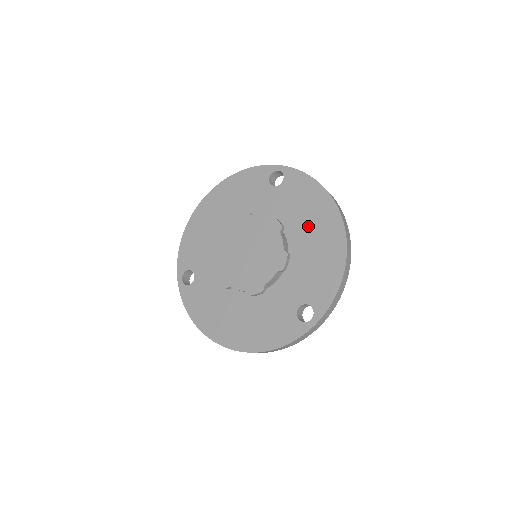
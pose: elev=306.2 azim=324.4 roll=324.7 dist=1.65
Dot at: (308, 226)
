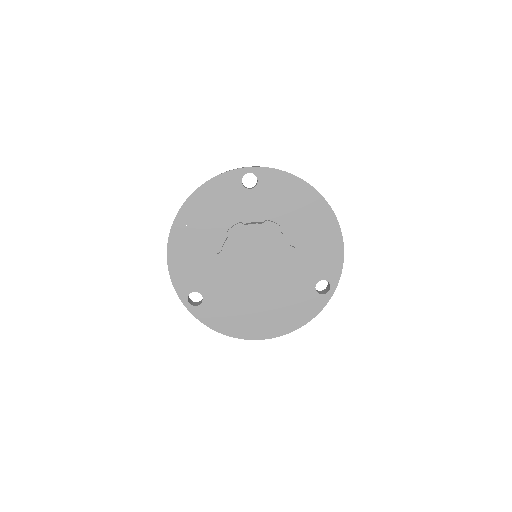
Dot at: (299, 217)
